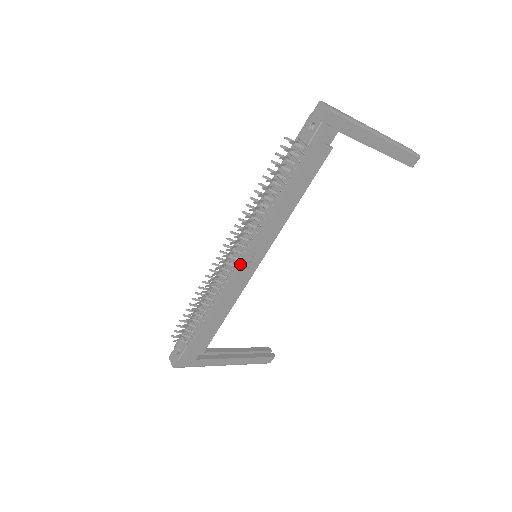
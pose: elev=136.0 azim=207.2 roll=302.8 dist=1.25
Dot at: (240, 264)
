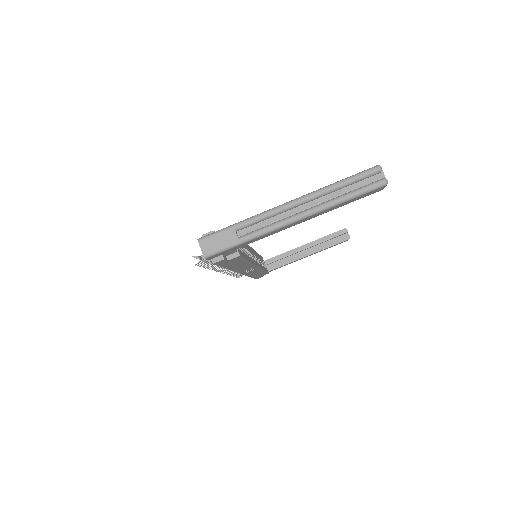
Dot at: occluded
